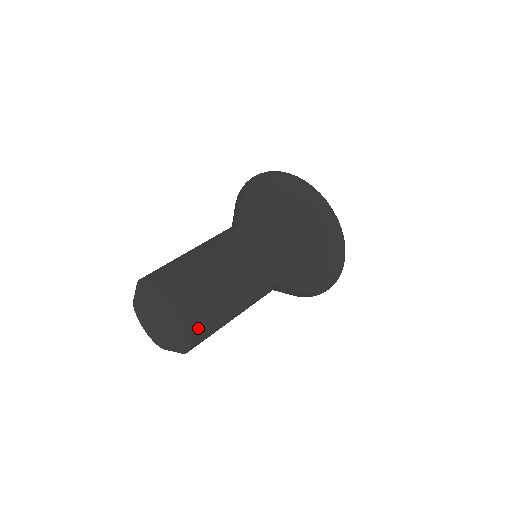
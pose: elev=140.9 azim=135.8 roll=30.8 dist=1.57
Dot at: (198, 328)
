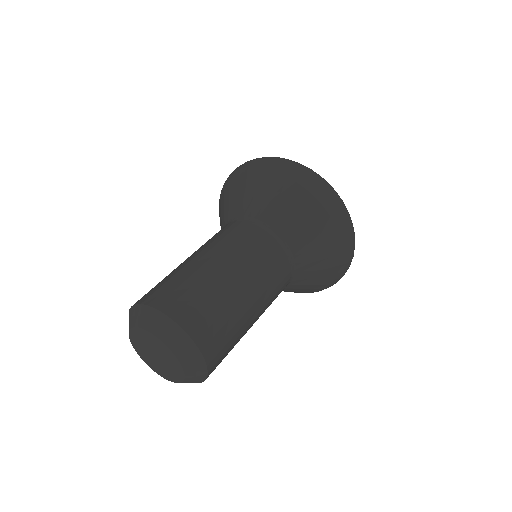
Dot at: (214, 352)
